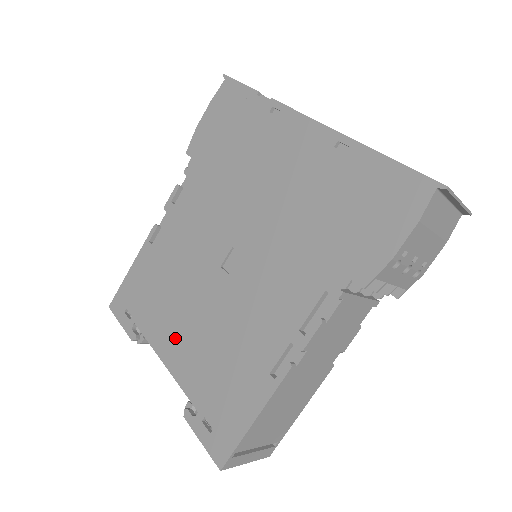
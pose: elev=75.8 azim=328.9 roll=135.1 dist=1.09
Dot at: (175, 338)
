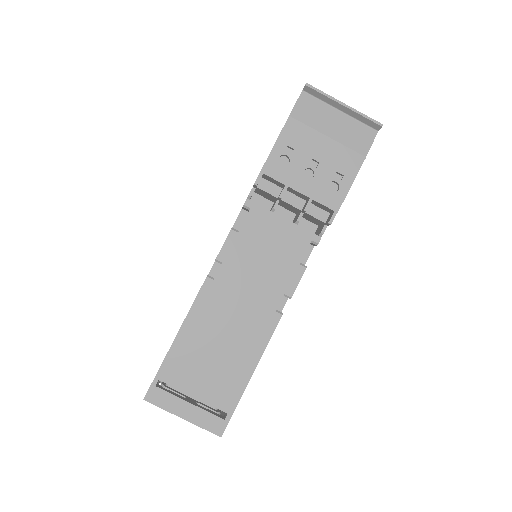
Dot at: occluded
